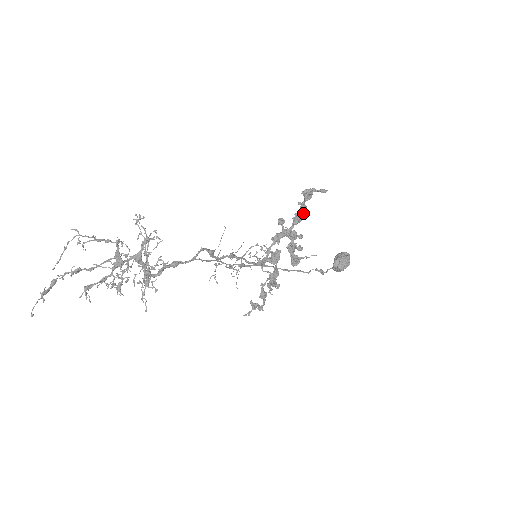
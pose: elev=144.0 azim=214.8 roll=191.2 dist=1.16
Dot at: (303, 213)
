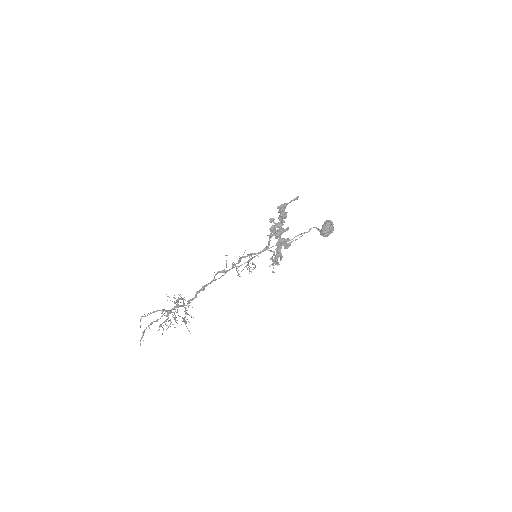
Dot at: (283, 218)
